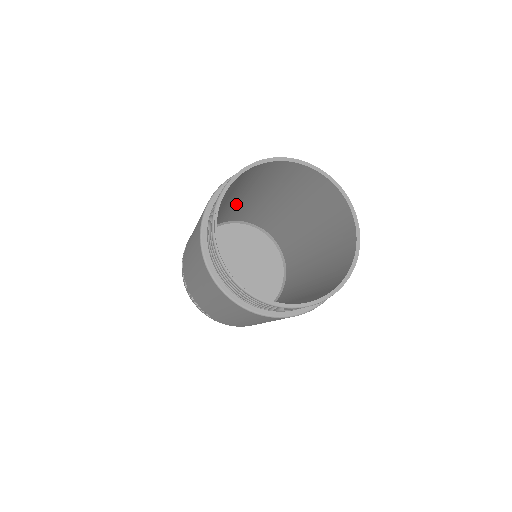
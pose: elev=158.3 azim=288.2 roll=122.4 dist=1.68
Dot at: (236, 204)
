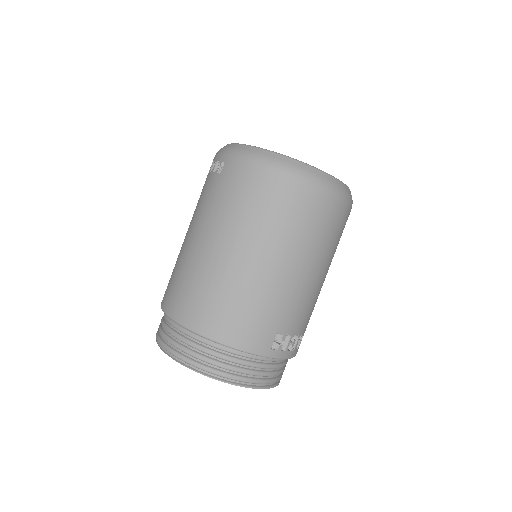
Dot at: occluded
